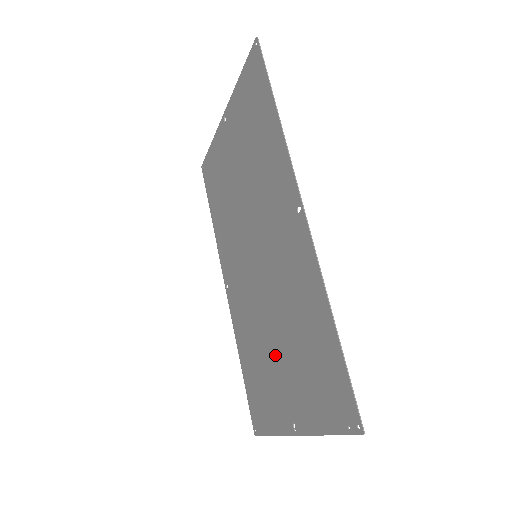
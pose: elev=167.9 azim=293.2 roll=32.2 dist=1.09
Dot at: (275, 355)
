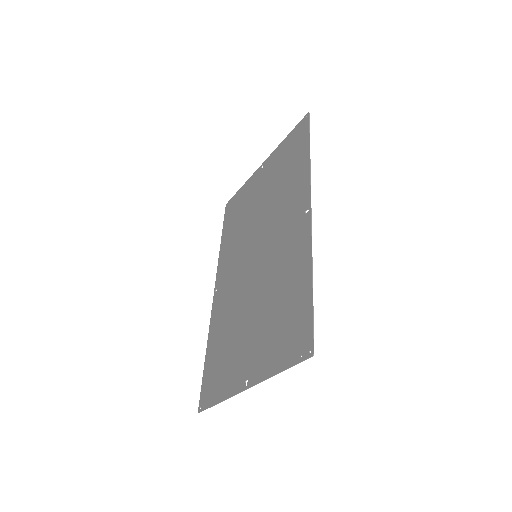
Dot at: (248, 328)
